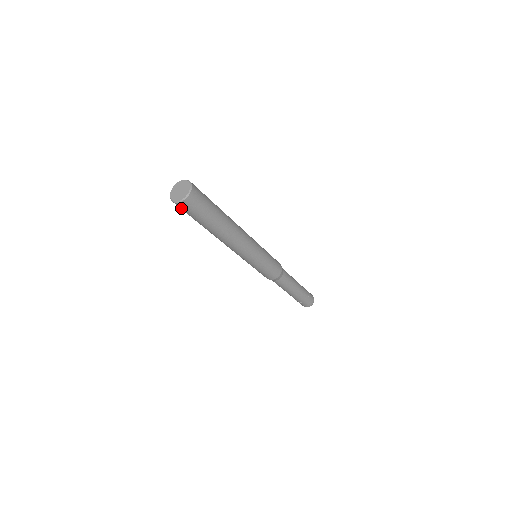
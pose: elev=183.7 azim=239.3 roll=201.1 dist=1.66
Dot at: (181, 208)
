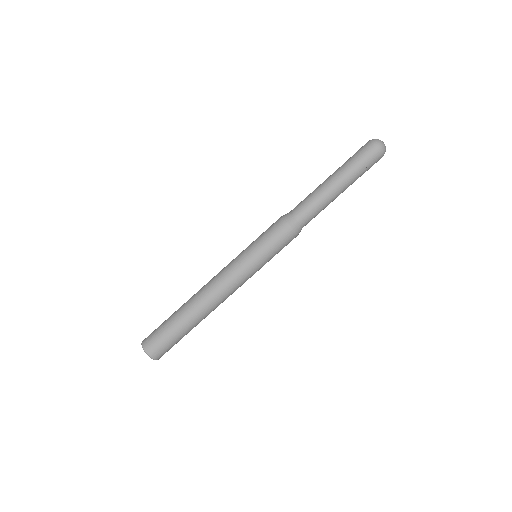
Dot at: occluded
